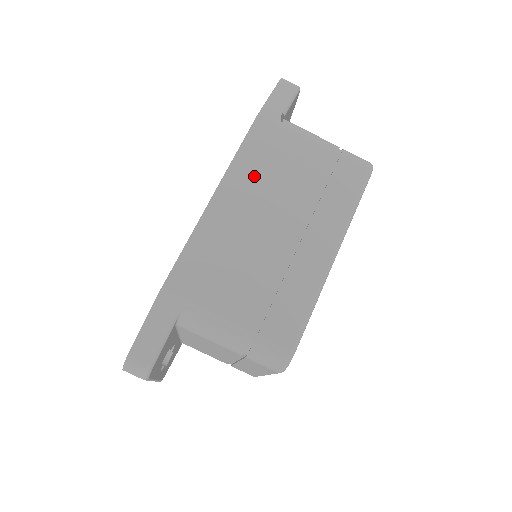
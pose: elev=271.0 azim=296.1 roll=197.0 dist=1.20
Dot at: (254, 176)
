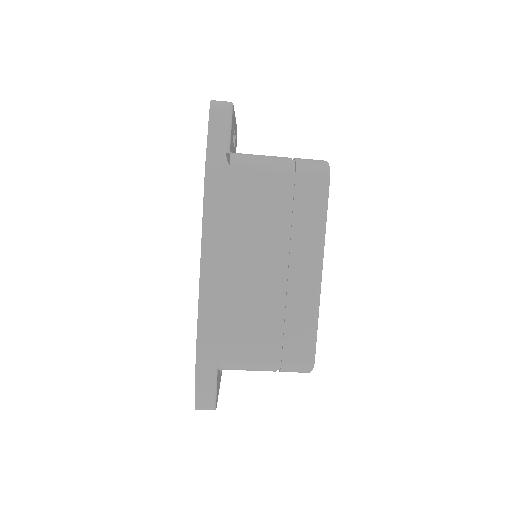
Dot at: (227, 232)
